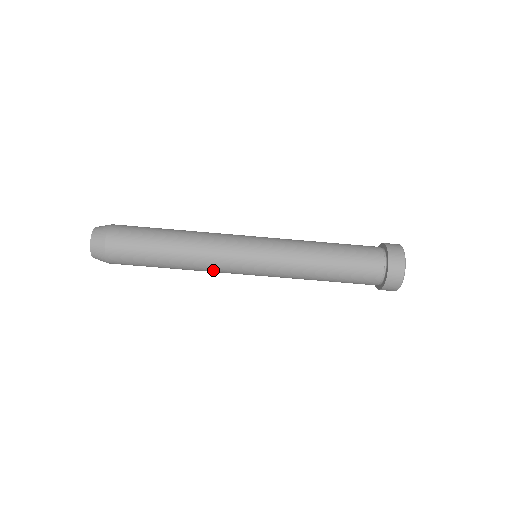
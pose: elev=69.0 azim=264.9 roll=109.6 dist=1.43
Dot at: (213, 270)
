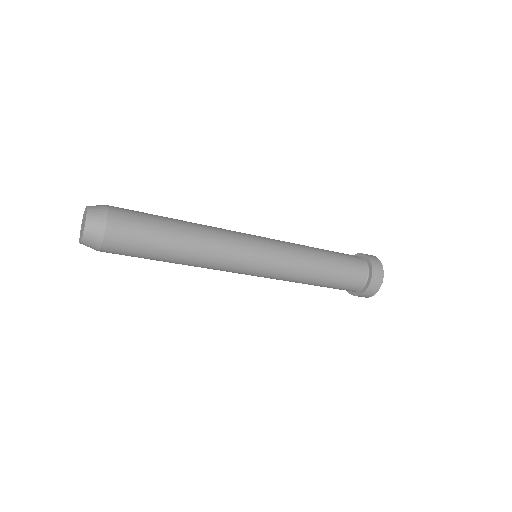
Dot at: occluded
